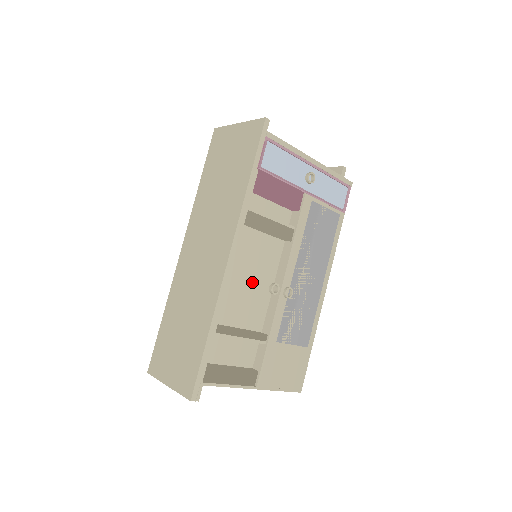
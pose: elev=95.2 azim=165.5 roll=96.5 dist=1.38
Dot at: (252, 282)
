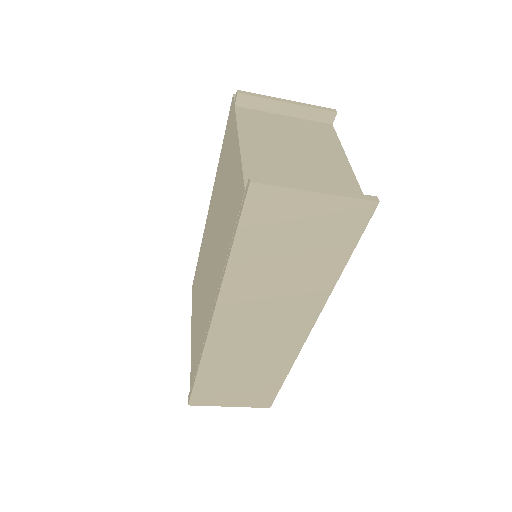
Dot at: occluded
